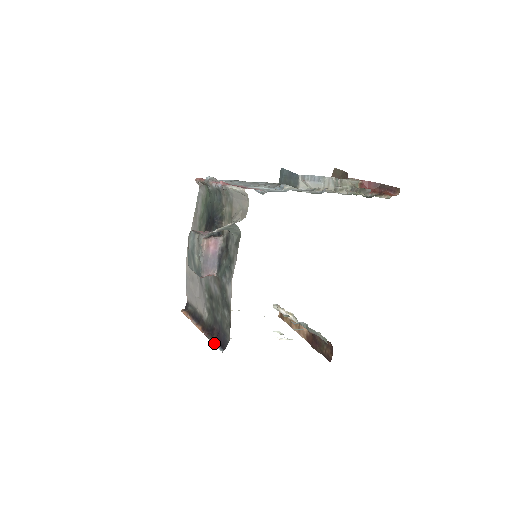
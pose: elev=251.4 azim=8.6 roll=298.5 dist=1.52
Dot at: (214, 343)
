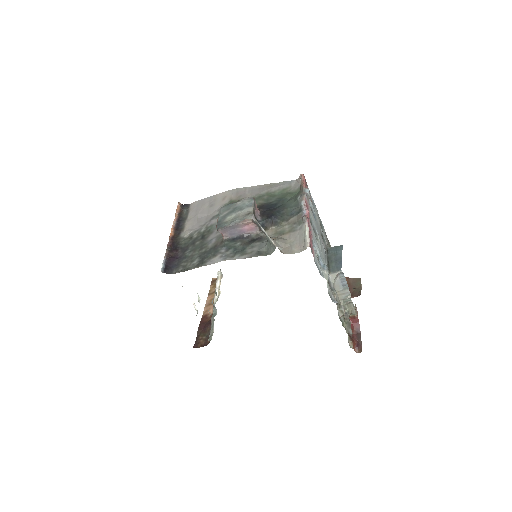
Dot at: (165, 258)
